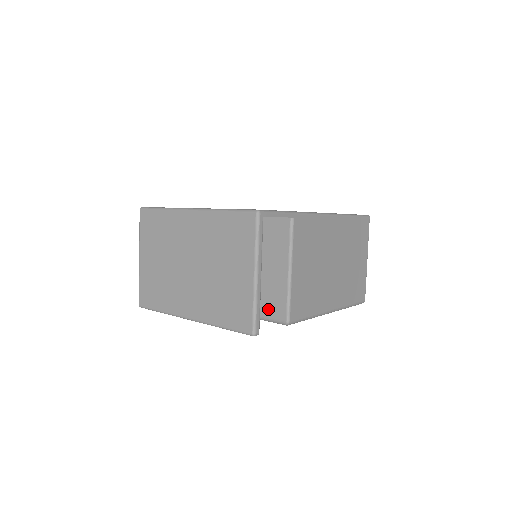
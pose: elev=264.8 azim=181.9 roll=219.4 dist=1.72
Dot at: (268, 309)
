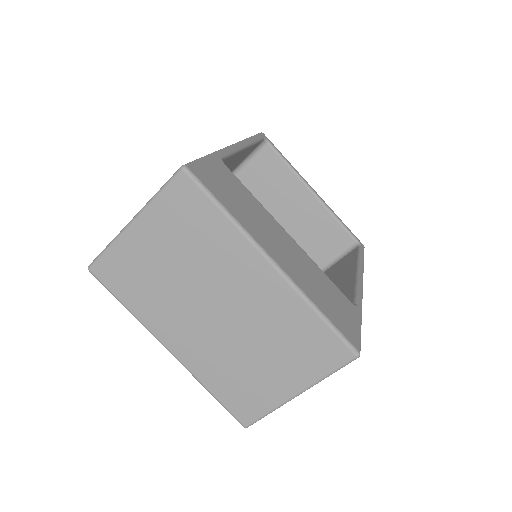
Dot at: occluded
